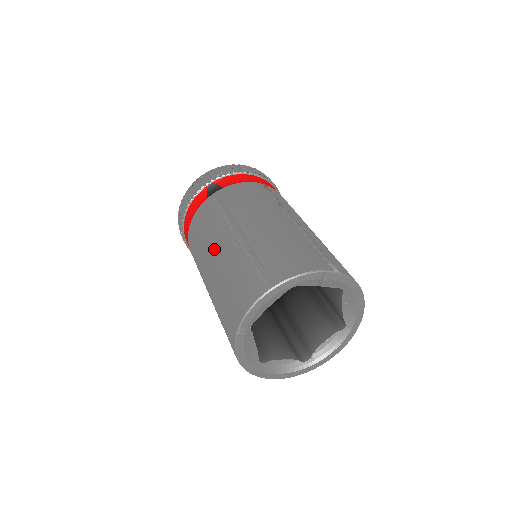
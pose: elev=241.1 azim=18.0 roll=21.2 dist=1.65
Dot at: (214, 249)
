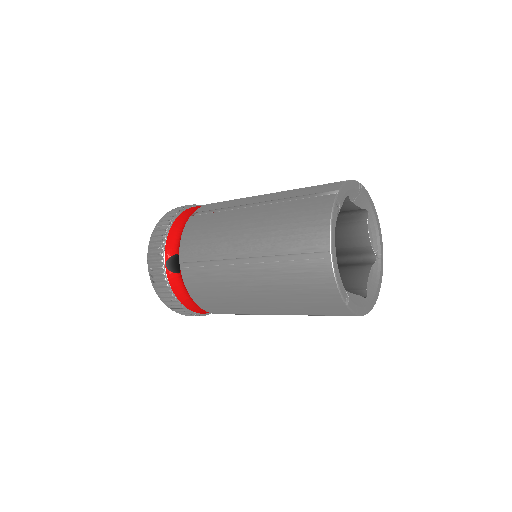
Dot at: (246, 290)
